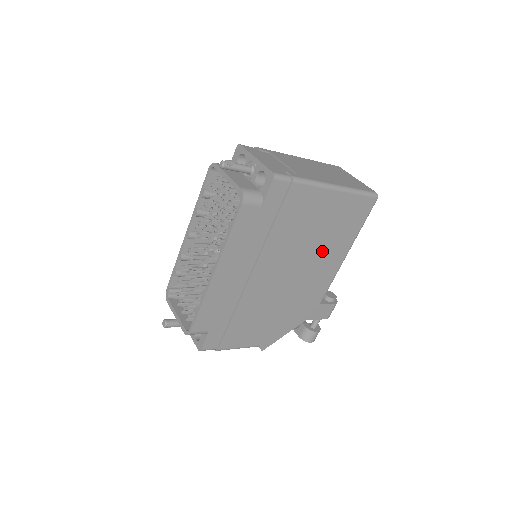
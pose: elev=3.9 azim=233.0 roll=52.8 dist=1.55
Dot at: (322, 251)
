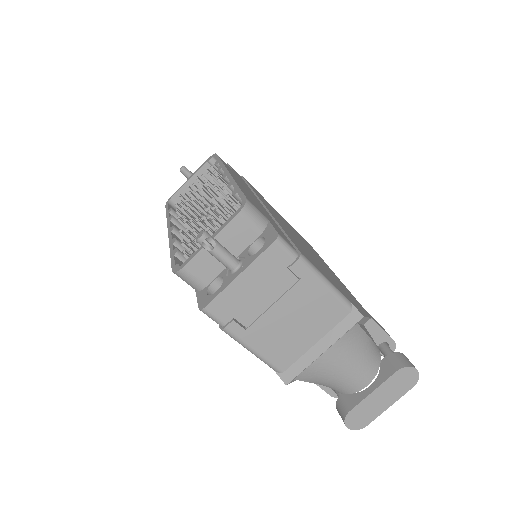
Dot at: occluded
